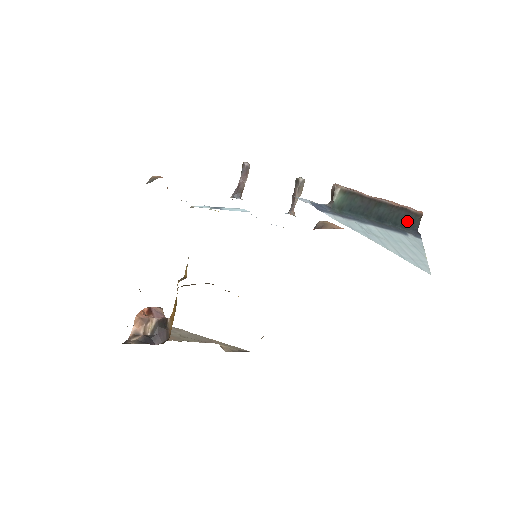
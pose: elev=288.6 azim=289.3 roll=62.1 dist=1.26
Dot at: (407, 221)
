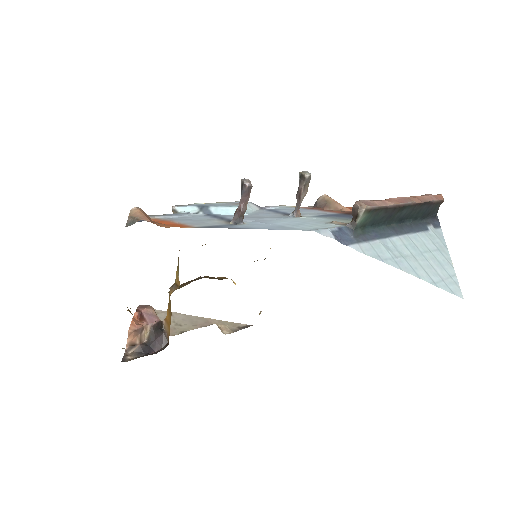
Dot at: (427, 212)
